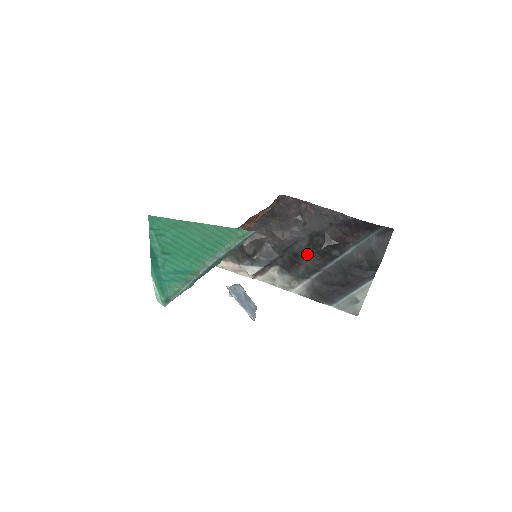
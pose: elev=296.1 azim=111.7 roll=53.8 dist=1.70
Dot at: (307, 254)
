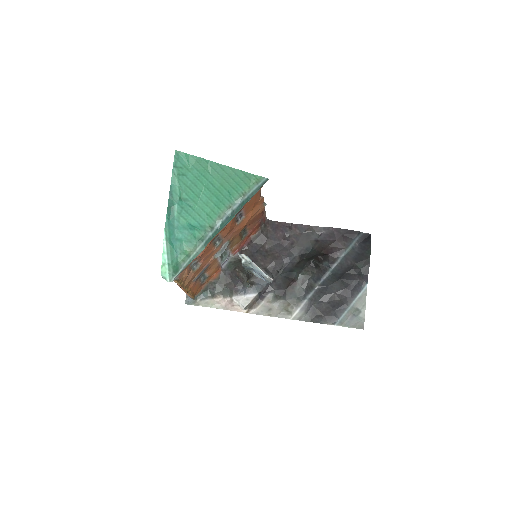
Dot at: (300, 269)
